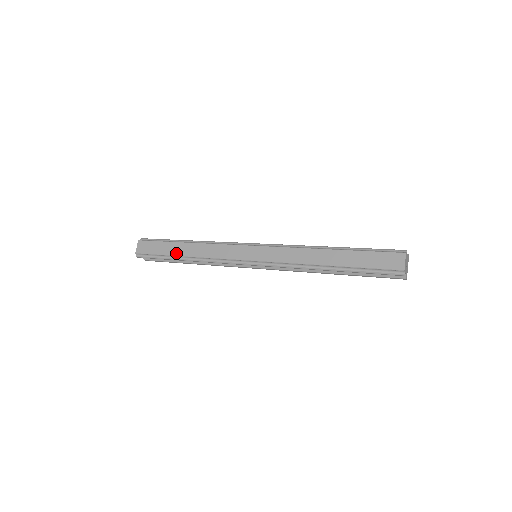
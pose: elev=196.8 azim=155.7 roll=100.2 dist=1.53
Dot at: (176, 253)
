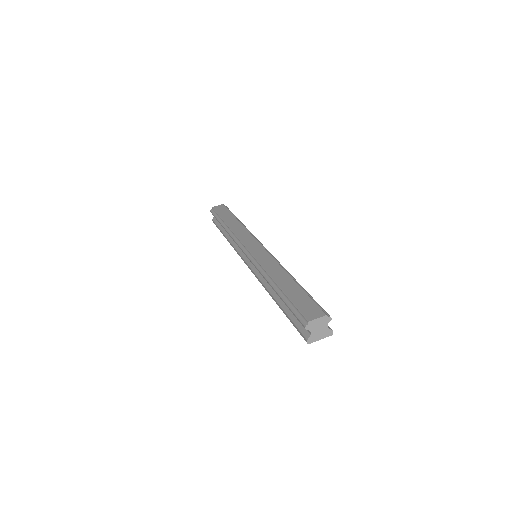
Dot at: (226, 220)
